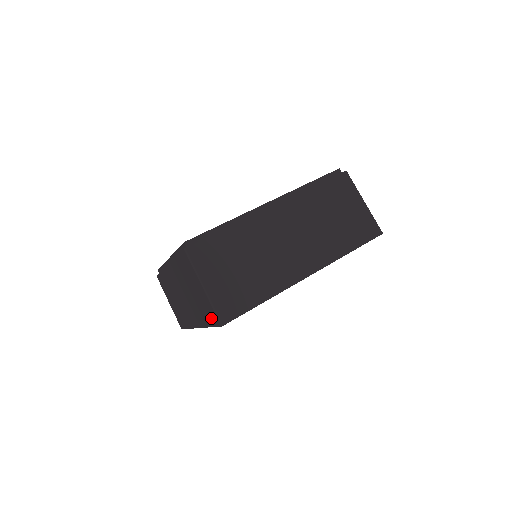
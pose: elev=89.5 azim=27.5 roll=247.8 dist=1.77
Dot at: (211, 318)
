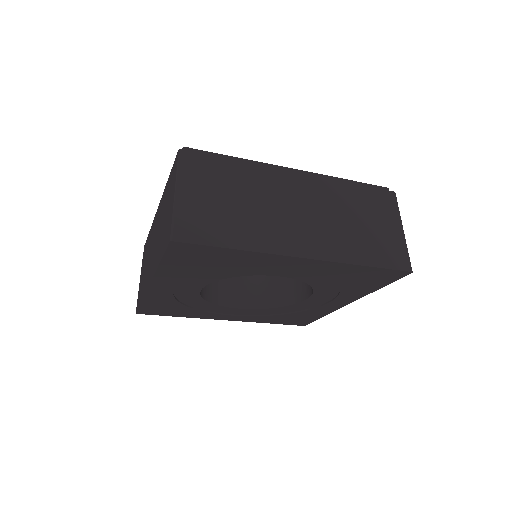
Dot at: (165, 242)
